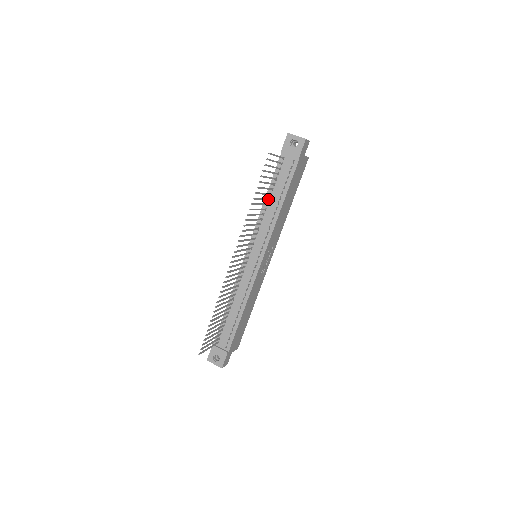
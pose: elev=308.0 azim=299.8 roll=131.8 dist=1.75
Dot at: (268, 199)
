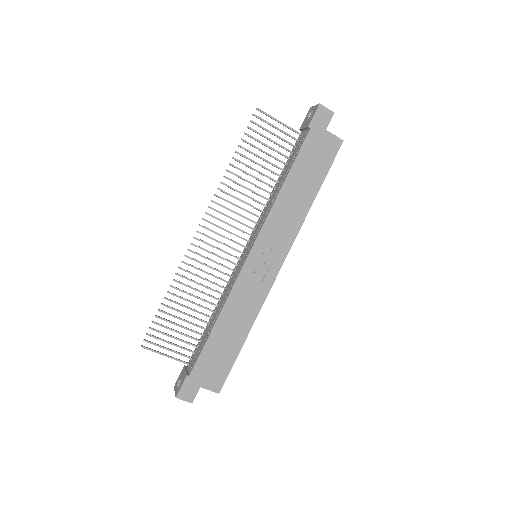
Dot at: (274, 180)
